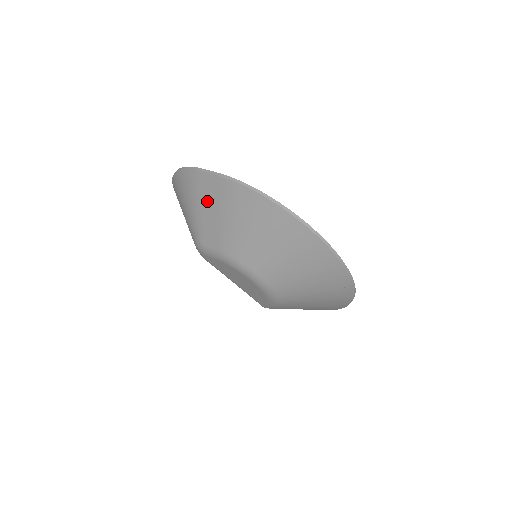
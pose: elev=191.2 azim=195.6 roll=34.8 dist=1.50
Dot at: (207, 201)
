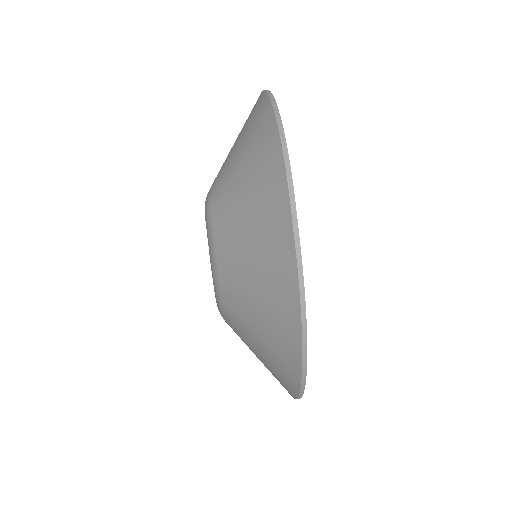
Dot at: (259, 227)
